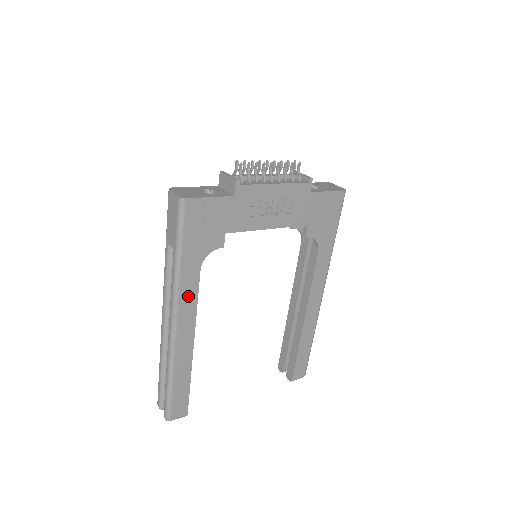
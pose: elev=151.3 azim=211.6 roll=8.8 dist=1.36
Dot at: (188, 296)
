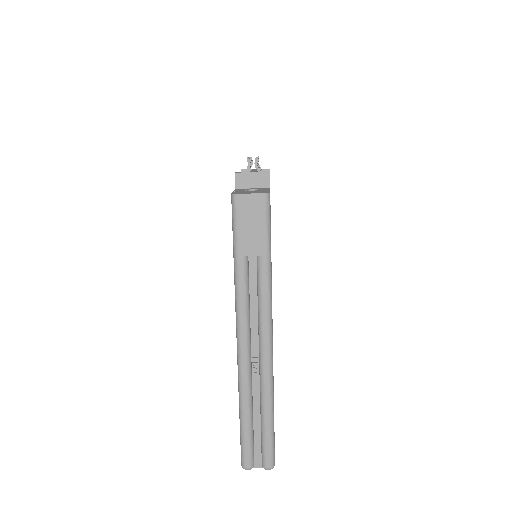
Dot at: occluded
